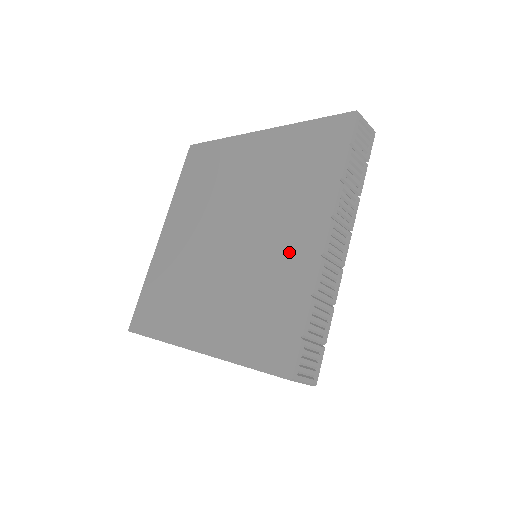
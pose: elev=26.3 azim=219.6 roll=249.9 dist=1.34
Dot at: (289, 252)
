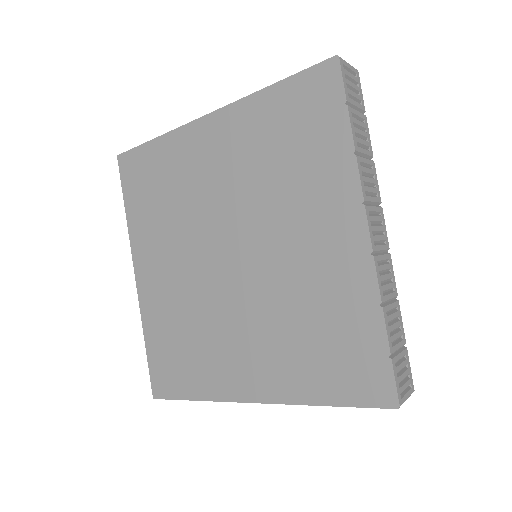
Dot at: (324, 260)
